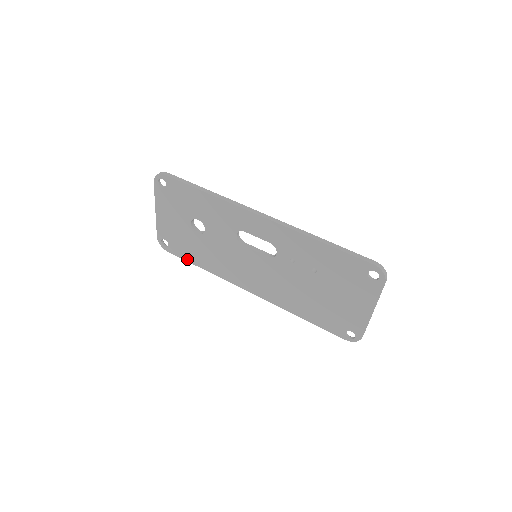
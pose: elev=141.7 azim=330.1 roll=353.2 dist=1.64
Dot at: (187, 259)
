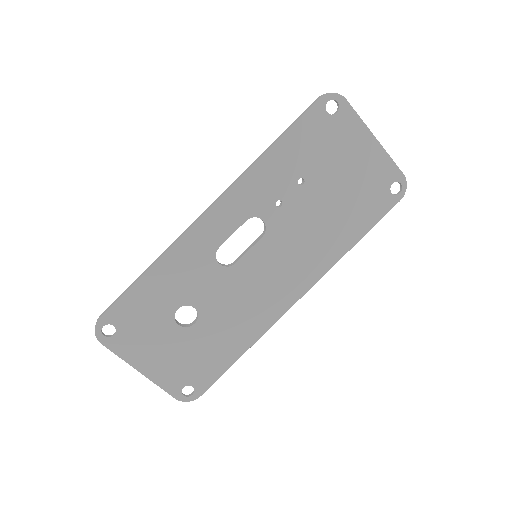
Dot at: (222, 370)
